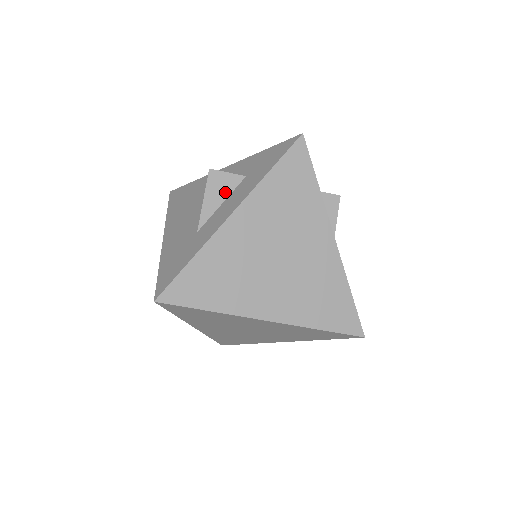
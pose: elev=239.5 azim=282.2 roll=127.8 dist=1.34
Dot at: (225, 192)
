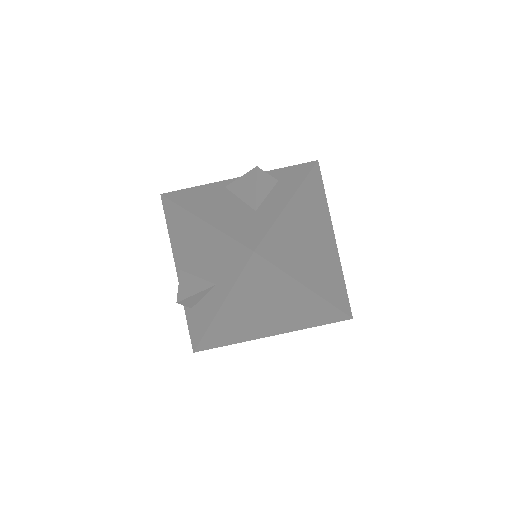
Dot at: (268, 187)
